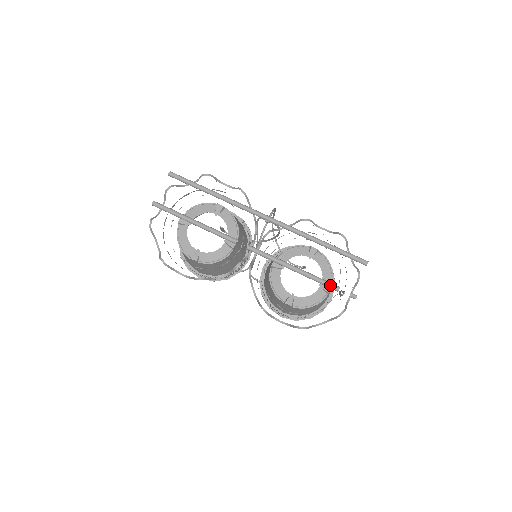
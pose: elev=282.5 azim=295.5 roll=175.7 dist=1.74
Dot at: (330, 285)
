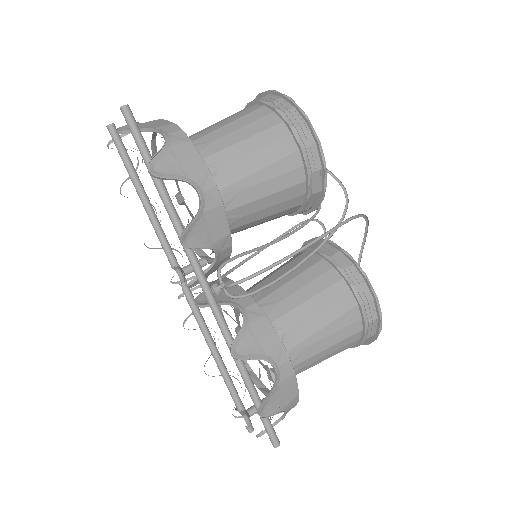
Dot at: (233, 399)
